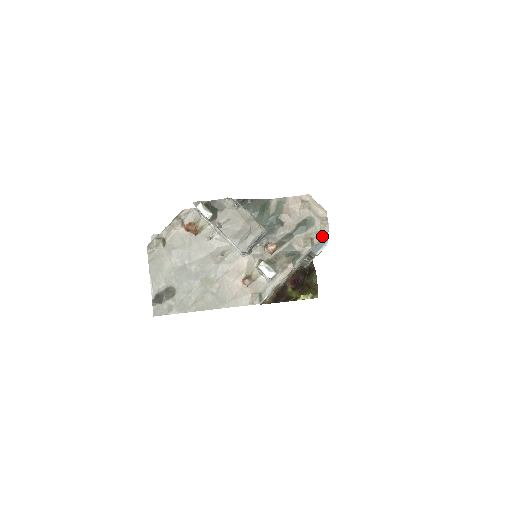
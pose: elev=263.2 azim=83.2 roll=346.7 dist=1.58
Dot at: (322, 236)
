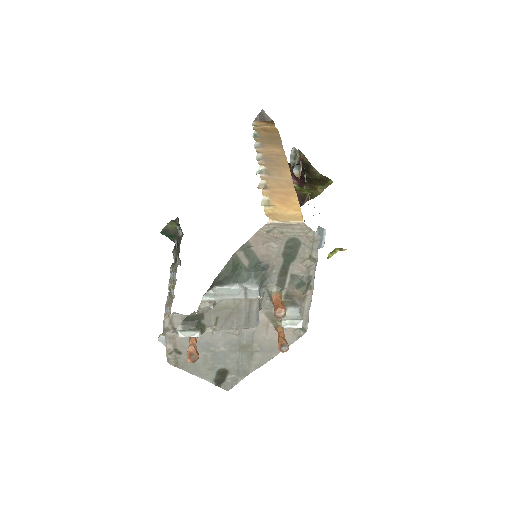
Dot at: (317, 243)
